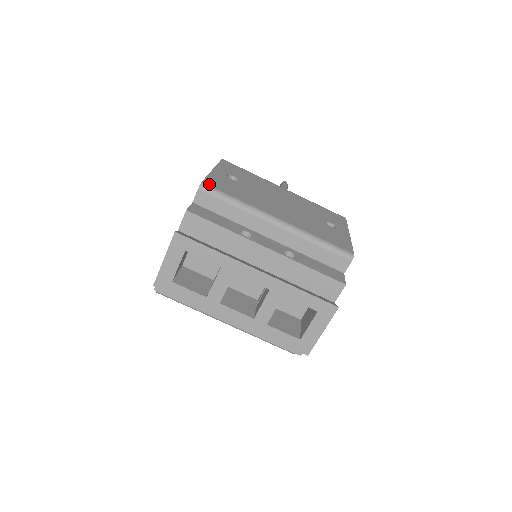
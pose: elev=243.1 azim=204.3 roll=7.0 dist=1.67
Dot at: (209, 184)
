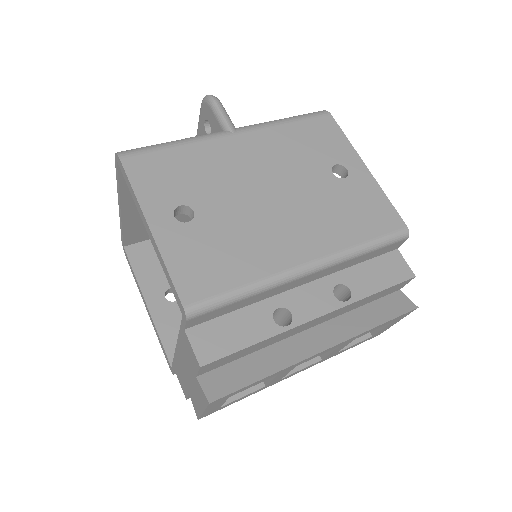
Dot at: (193, 298)
